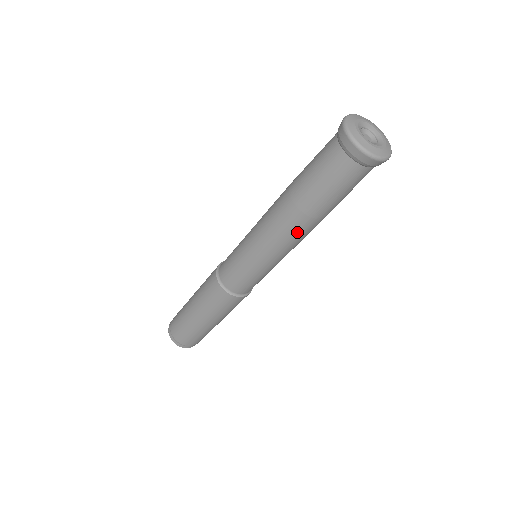
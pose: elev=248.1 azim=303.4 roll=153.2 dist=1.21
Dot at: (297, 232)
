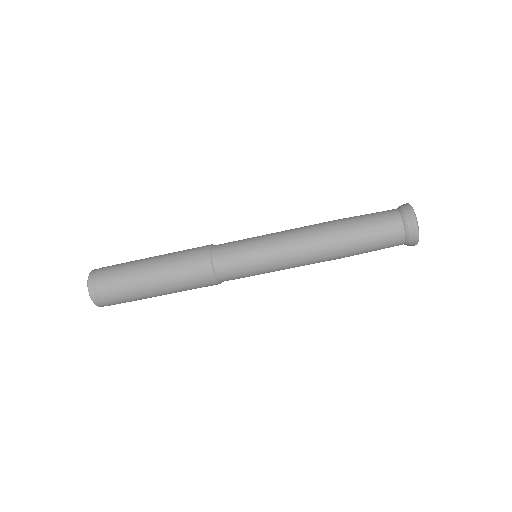
Dot at: (319, 236)
